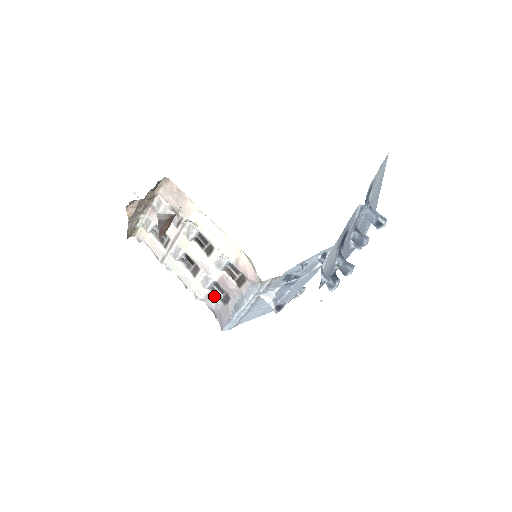
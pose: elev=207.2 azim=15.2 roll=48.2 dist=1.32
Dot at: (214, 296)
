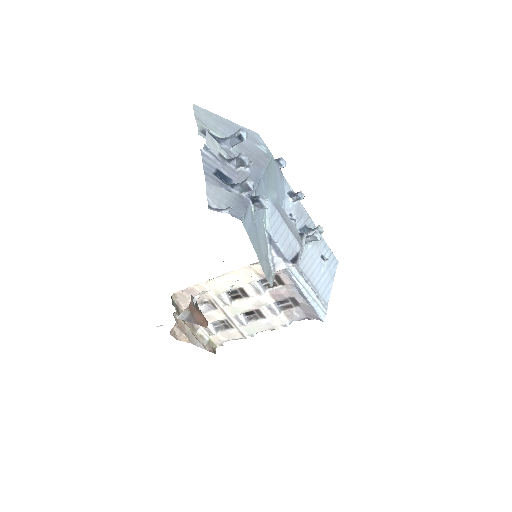
Dot at: (289, 310)
